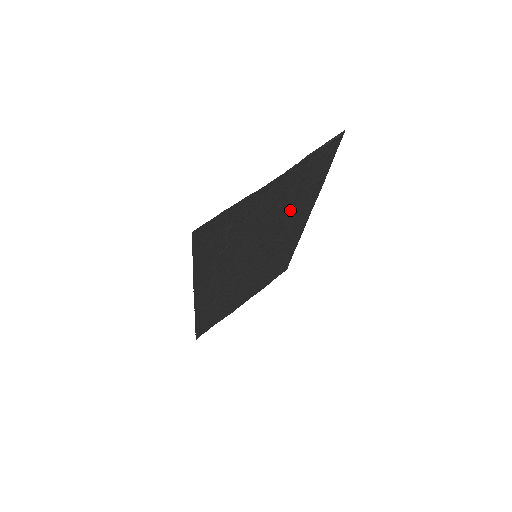
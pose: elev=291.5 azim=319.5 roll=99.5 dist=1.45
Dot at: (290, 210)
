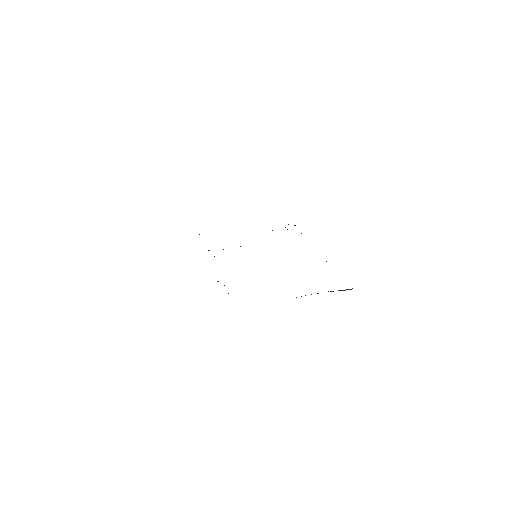
Dot at: occluded
